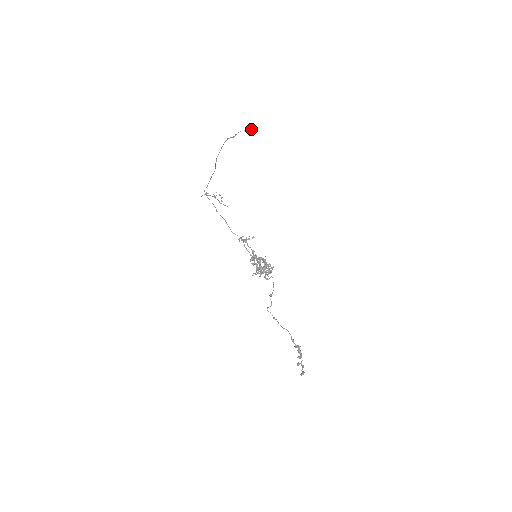
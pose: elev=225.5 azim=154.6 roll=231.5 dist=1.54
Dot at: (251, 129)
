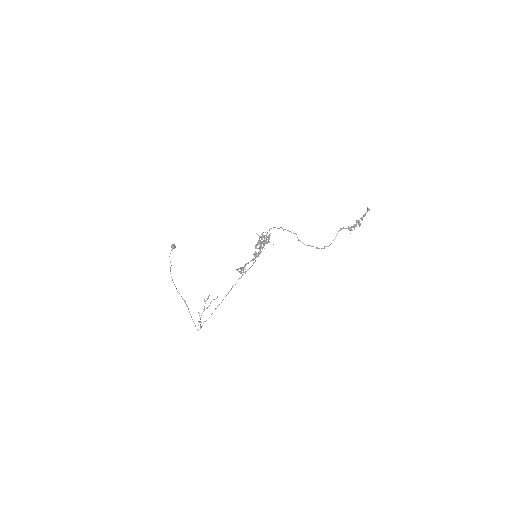
Dot at: (172, 244)
